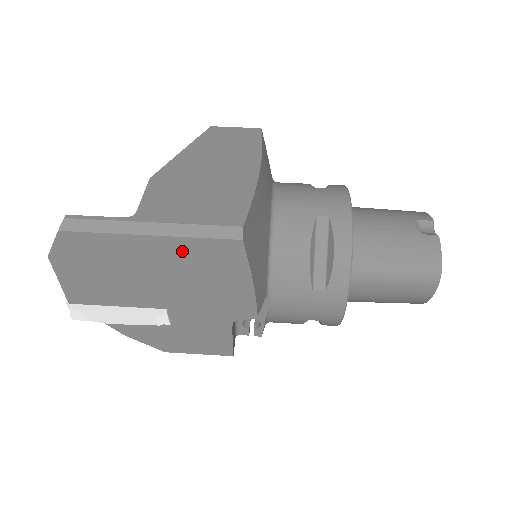
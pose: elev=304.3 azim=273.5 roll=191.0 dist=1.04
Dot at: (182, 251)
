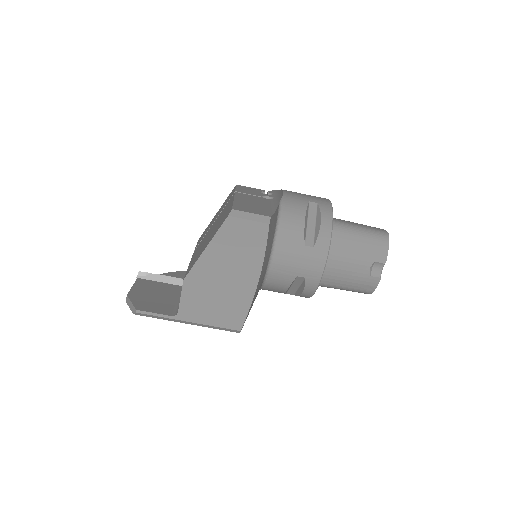
Dot at: occluded
